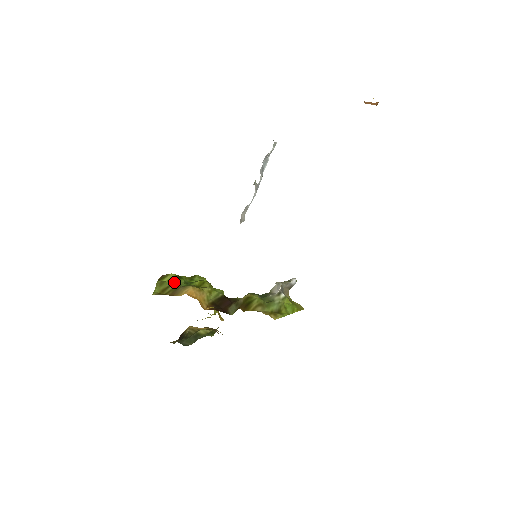
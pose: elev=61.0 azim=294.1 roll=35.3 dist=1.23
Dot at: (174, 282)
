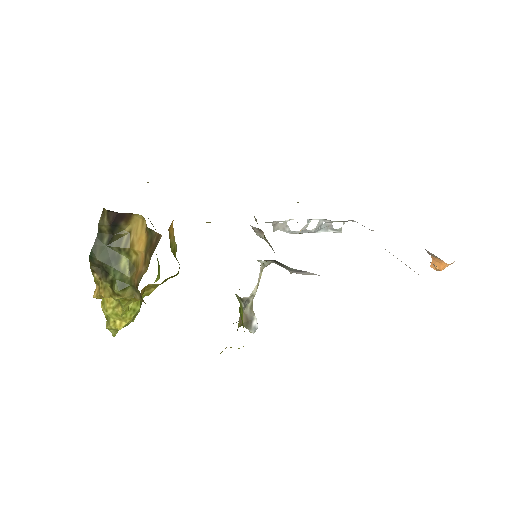
Dot at: occluded
